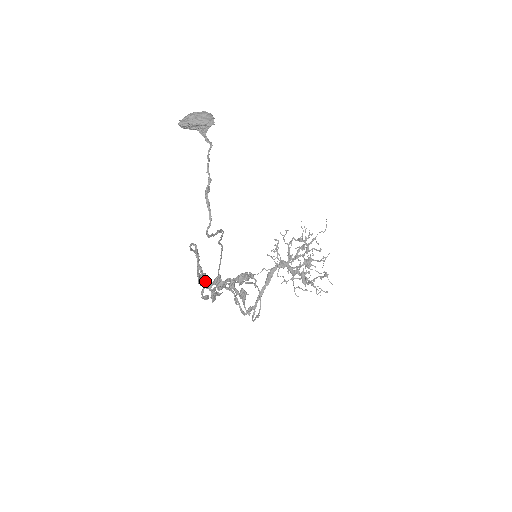
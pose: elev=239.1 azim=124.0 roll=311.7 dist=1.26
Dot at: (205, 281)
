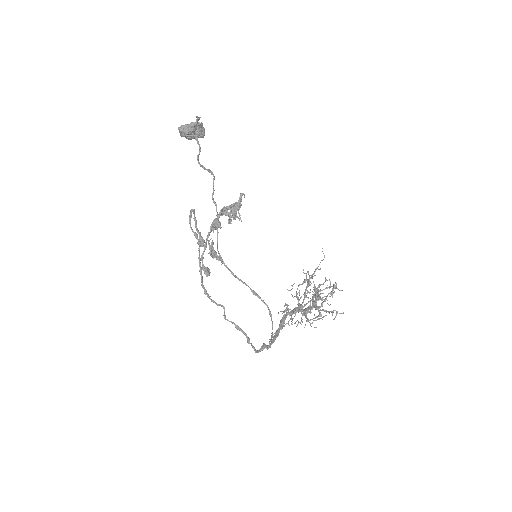
Dot at: (204, 244)
